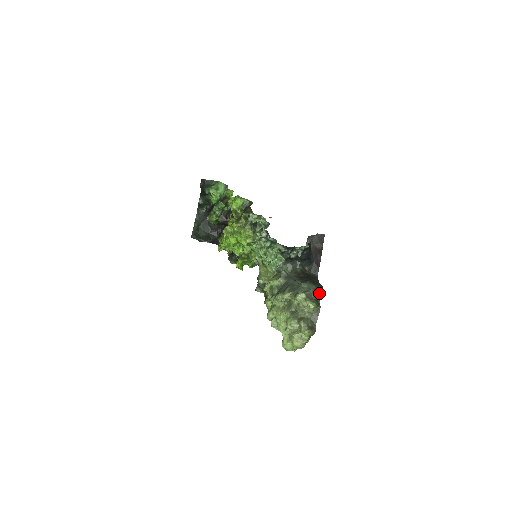
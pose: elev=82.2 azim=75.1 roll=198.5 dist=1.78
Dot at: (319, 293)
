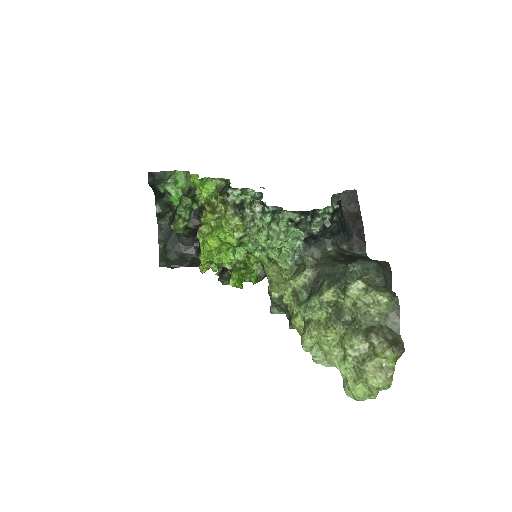
Dot at: (386, 274)
